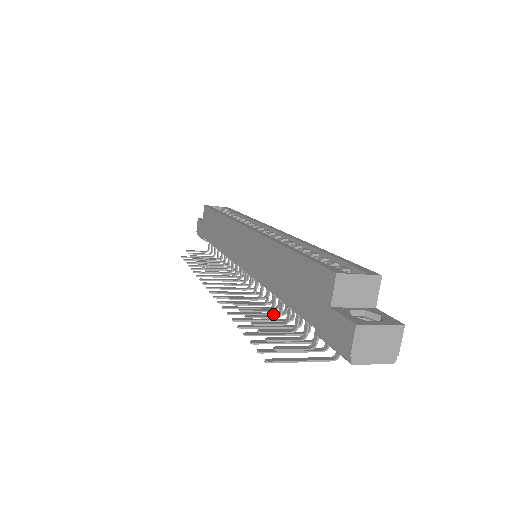
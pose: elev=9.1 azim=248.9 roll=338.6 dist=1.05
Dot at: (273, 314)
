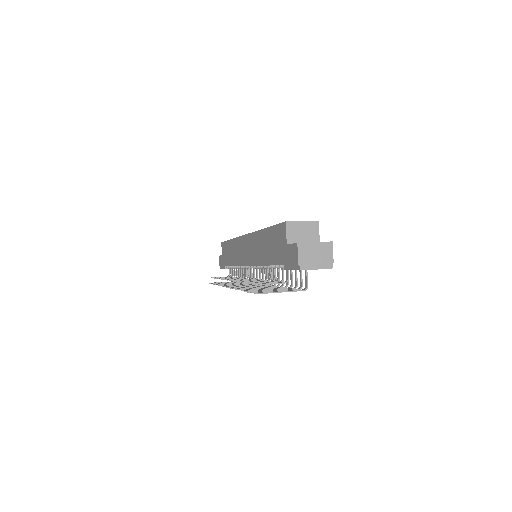
Dot at: (270, 286)
